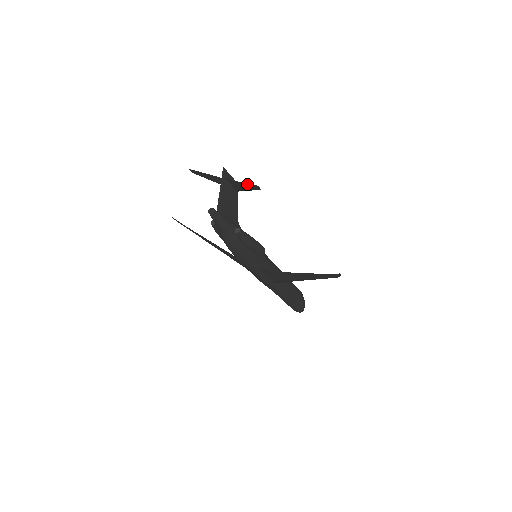
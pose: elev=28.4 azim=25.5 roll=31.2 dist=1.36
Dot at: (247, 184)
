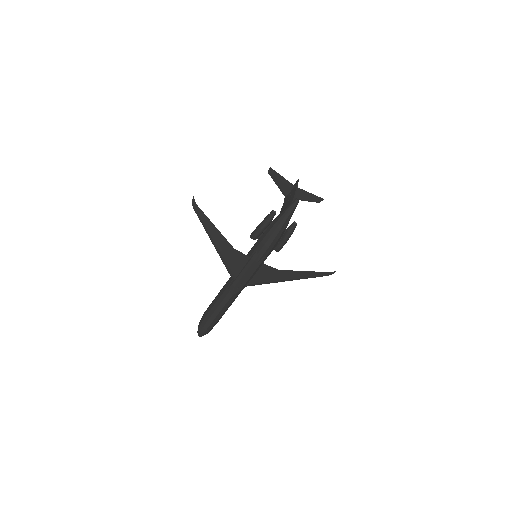
Dot at: (314, 195)
